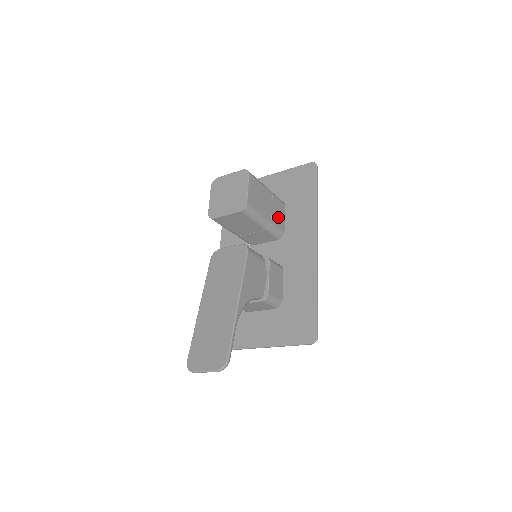
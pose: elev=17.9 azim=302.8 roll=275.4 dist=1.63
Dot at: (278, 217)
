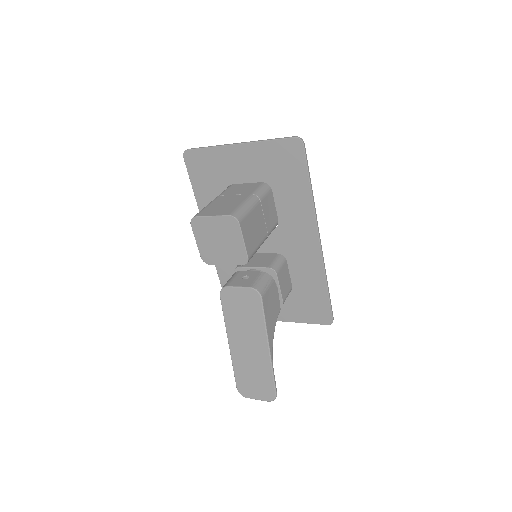
Dot at: (270, 216)
